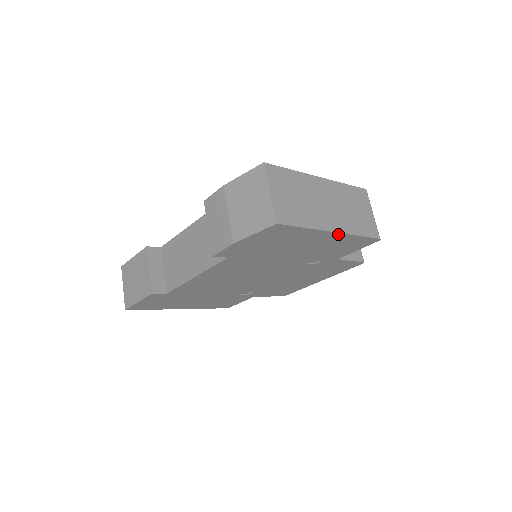
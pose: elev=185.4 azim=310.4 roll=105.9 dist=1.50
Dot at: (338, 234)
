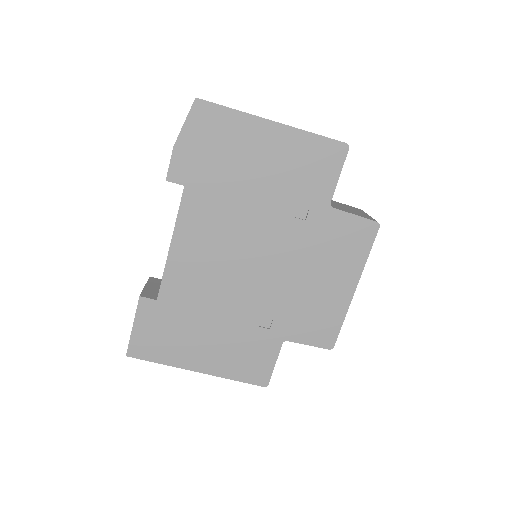
Dot at: (281, 127)
